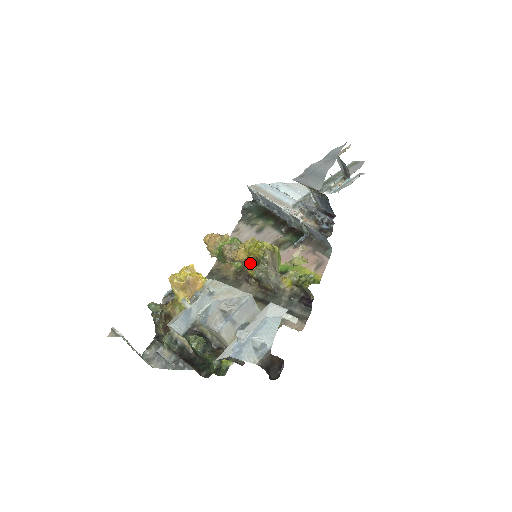
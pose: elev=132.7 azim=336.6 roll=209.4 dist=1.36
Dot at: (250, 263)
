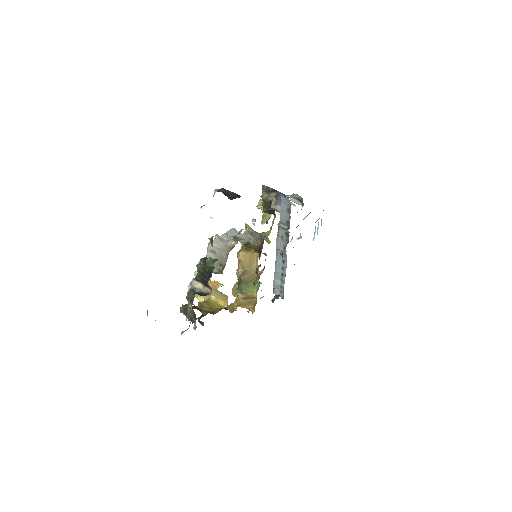
Dot at: (260, 271)
